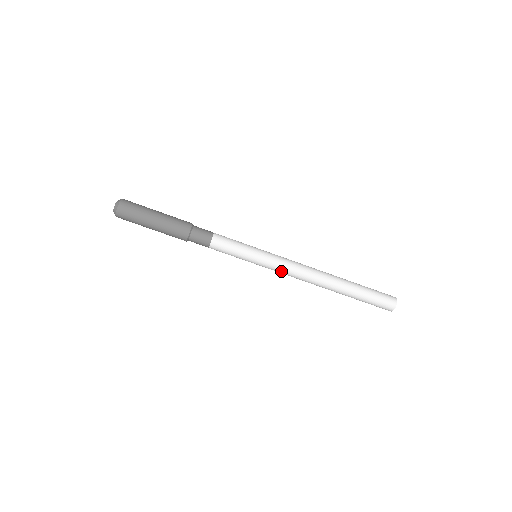
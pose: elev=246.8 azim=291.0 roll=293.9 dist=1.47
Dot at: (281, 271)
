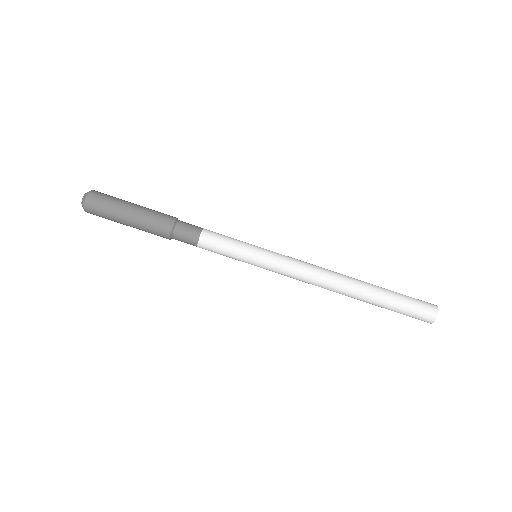
Dot at: (289, 270)
